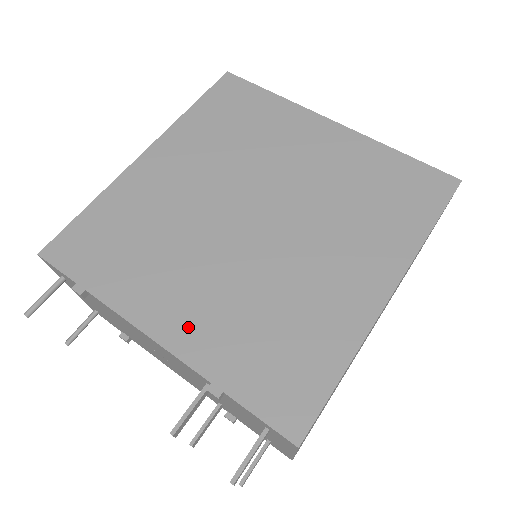
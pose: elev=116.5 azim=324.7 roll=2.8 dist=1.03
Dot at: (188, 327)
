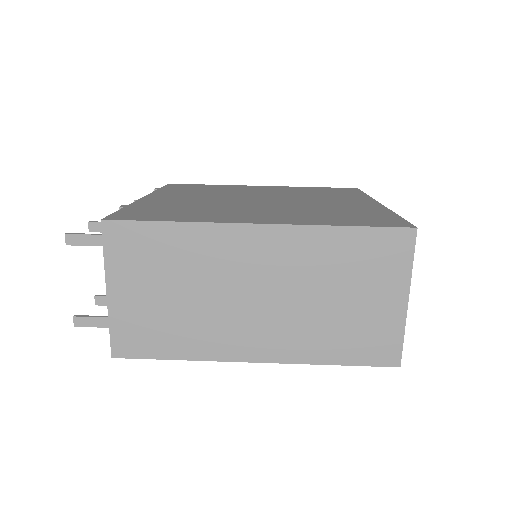
Dot at: (160, 200)
